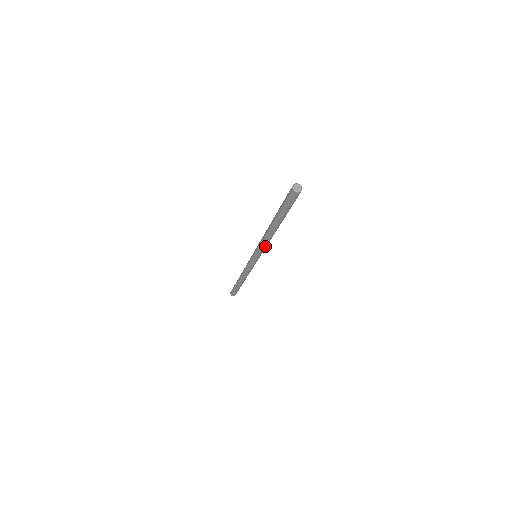
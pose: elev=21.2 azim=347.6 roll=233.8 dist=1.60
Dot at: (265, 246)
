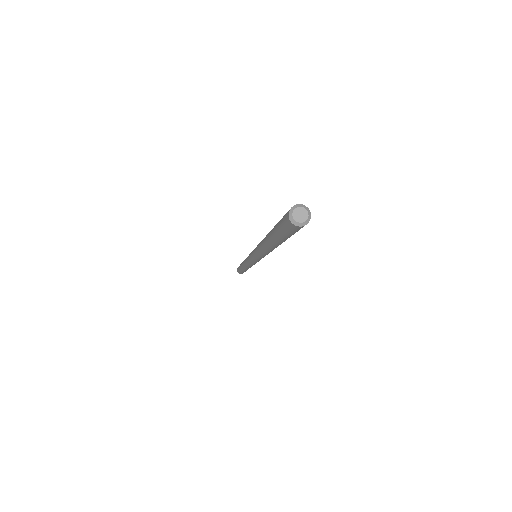
Dot at: (263, 256)
